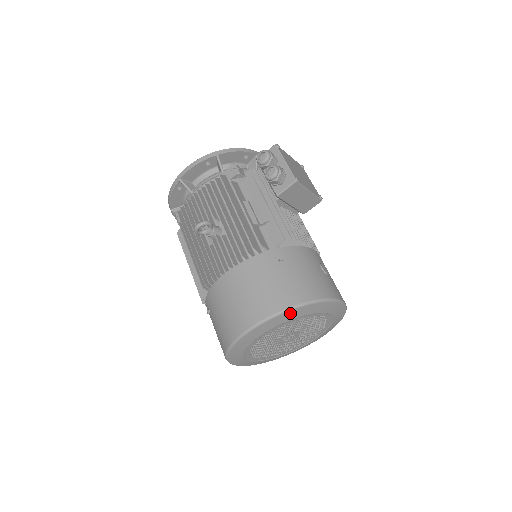
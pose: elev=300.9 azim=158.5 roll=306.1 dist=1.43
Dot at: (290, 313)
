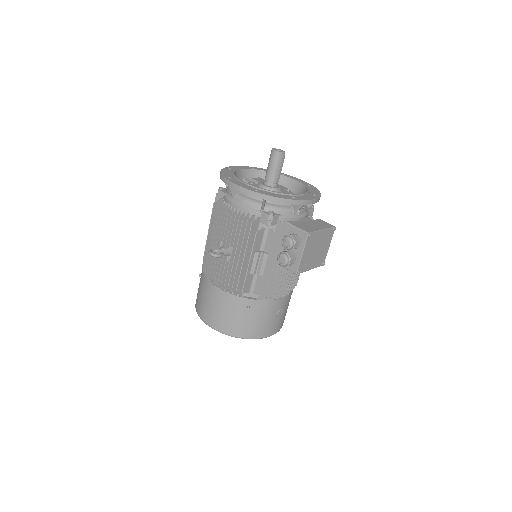
Dot at: occluded
